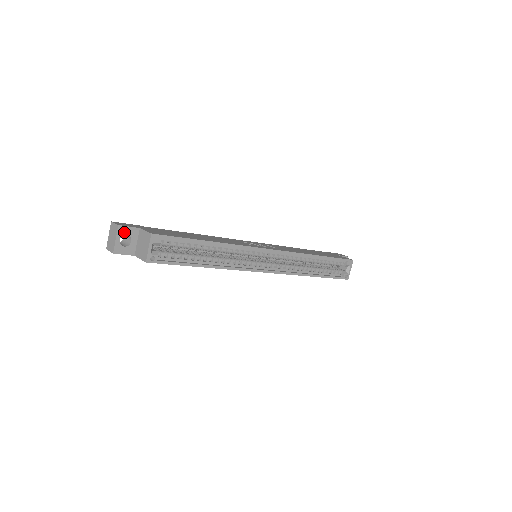
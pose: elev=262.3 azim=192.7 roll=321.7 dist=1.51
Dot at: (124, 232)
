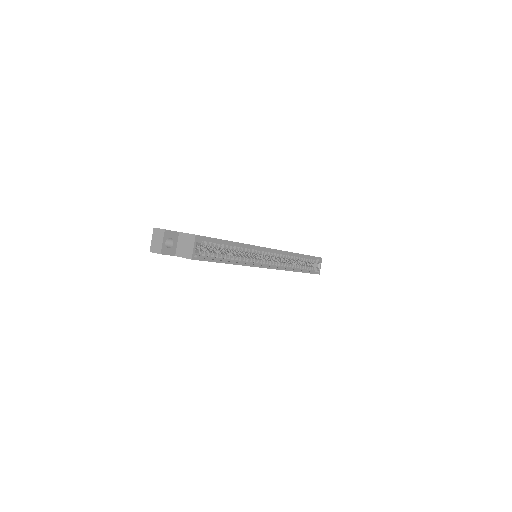
Dot at: (168, 235)
